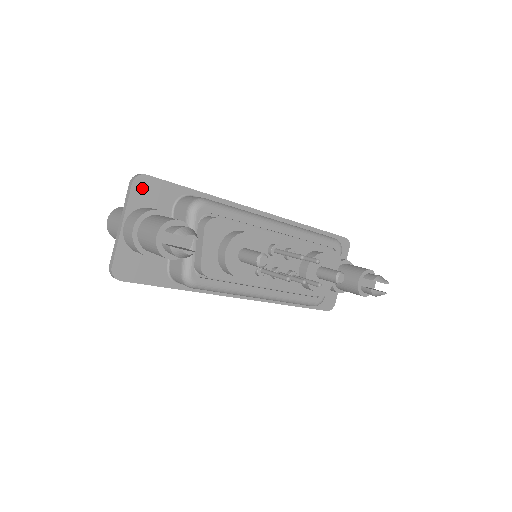
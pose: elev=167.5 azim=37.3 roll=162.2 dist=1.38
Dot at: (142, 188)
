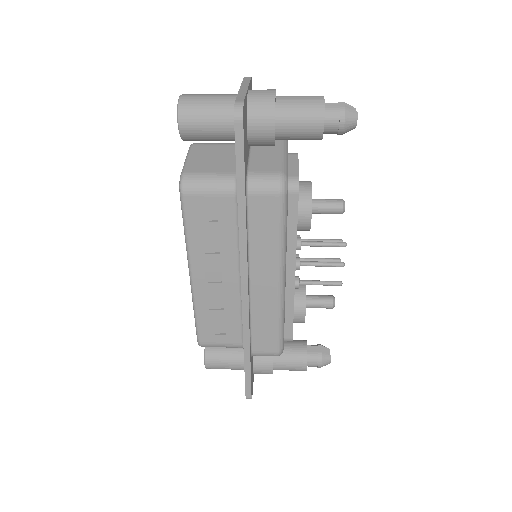
Dot at: occluded
